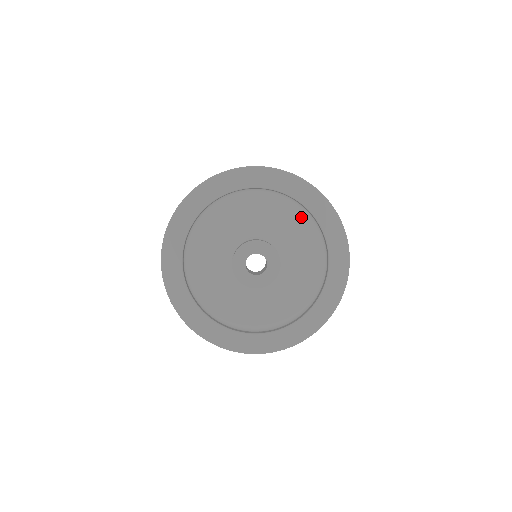
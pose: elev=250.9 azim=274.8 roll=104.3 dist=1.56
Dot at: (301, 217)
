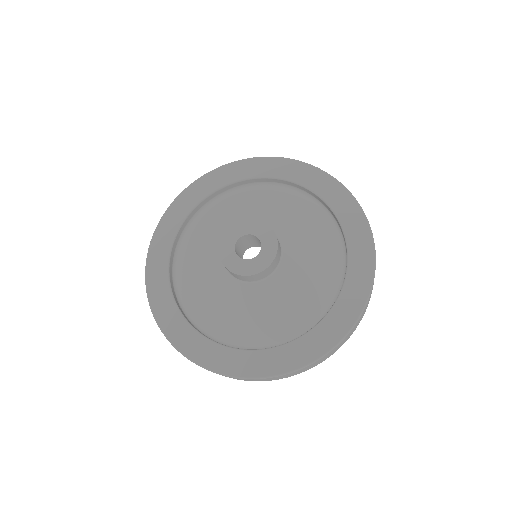
Dot at: (296, 198)
